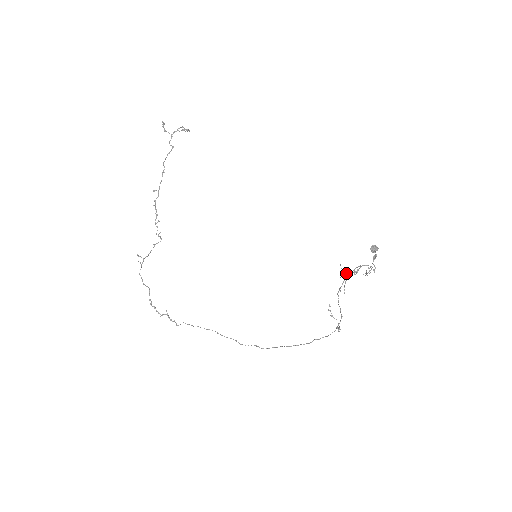
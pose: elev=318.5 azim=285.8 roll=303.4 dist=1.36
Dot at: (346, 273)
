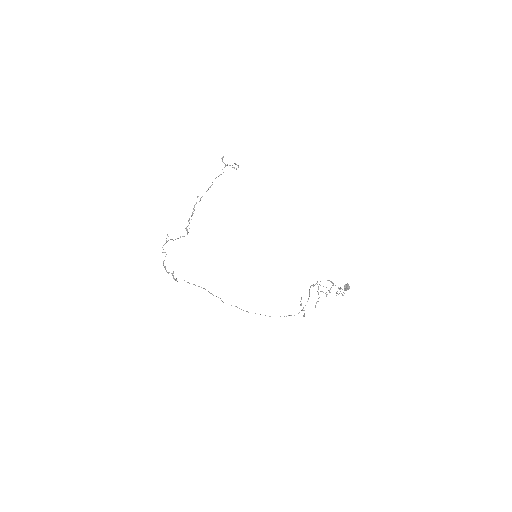
Dot at: (320, 291)
